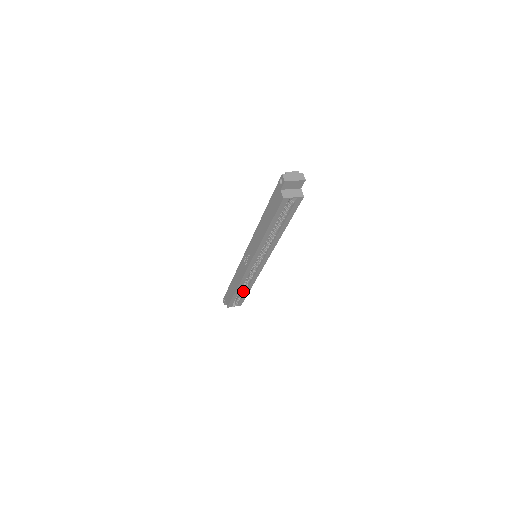
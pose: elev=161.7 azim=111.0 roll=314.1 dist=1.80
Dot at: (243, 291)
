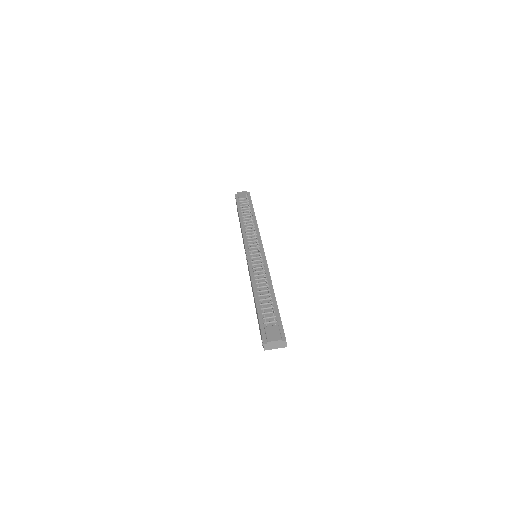
Dot at: occluded
